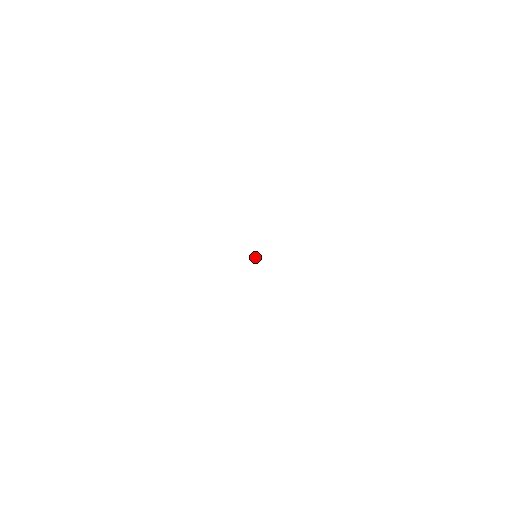
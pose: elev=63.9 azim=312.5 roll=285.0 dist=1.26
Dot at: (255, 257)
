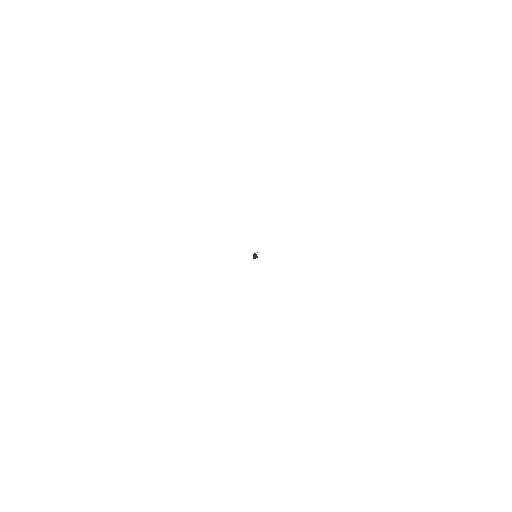
Dot at: occluded
